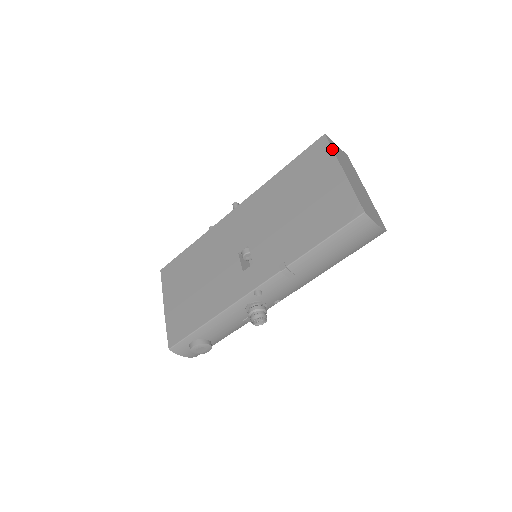
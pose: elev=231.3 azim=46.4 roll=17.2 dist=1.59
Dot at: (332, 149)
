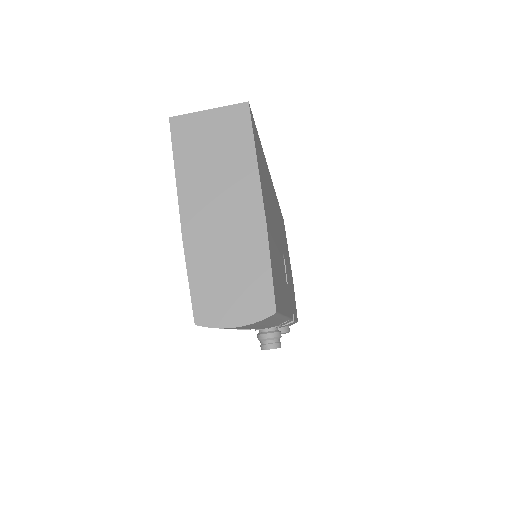
Dot at: occluded
